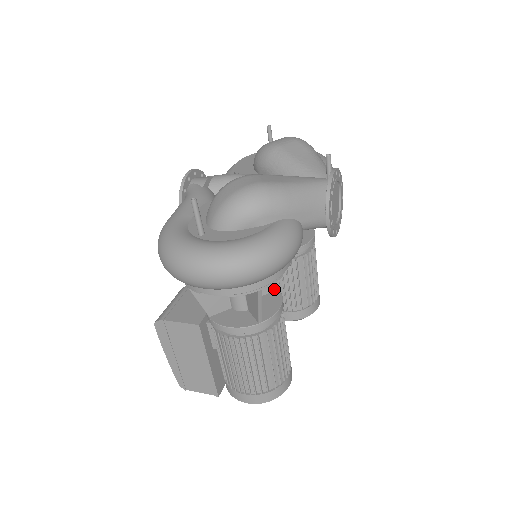
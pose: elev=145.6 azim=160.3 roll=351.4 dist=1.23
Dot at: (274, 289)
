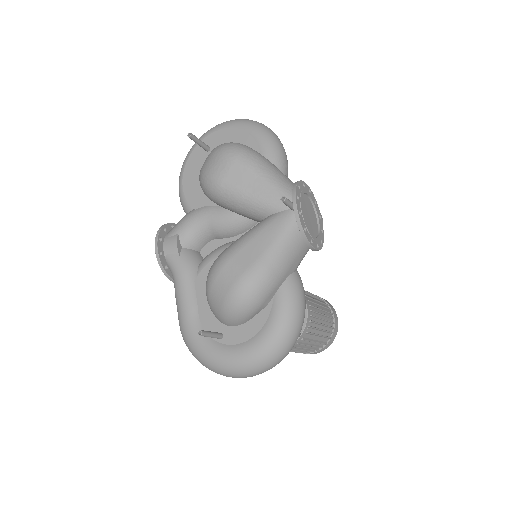
Dot at: occluded
